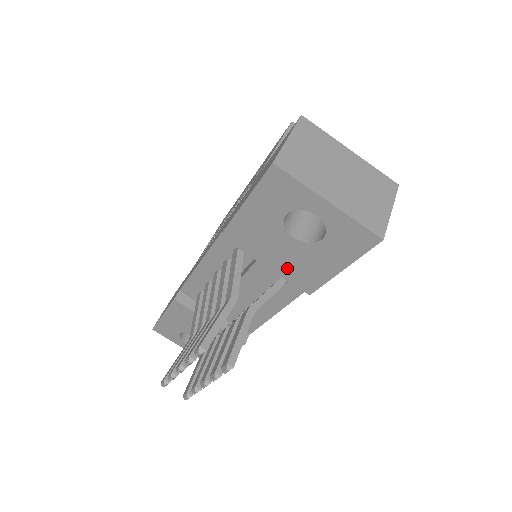
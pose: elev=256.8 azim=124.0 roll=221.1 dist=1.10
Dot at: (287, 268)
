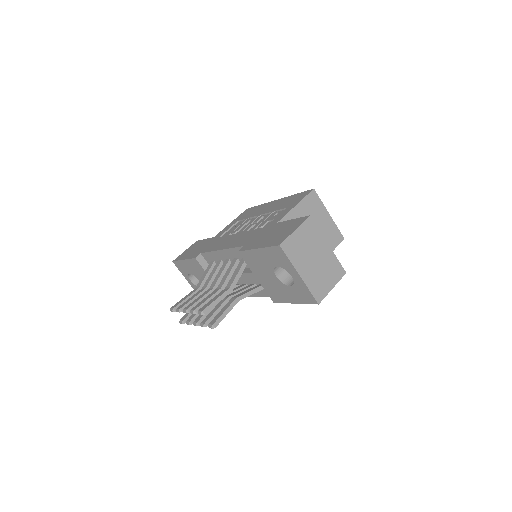
Dot at: (267, 285)
